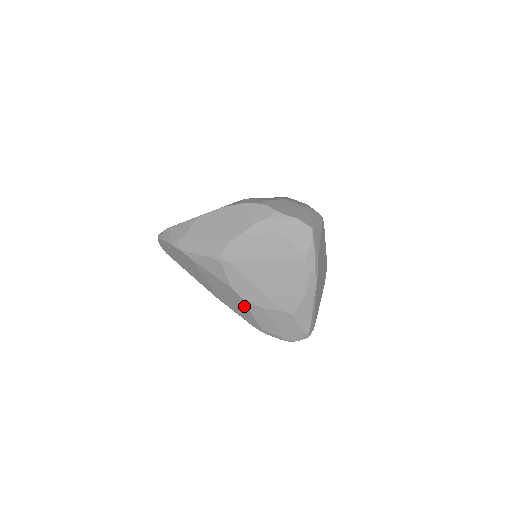
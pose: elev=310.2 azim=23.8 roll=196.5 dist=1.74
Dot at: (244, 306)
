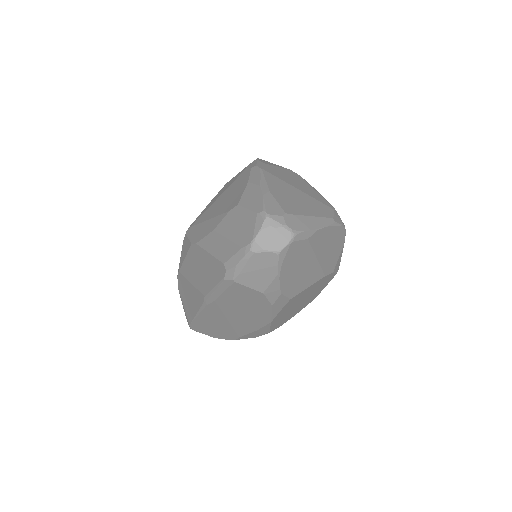
Dot at: (204, 253)
